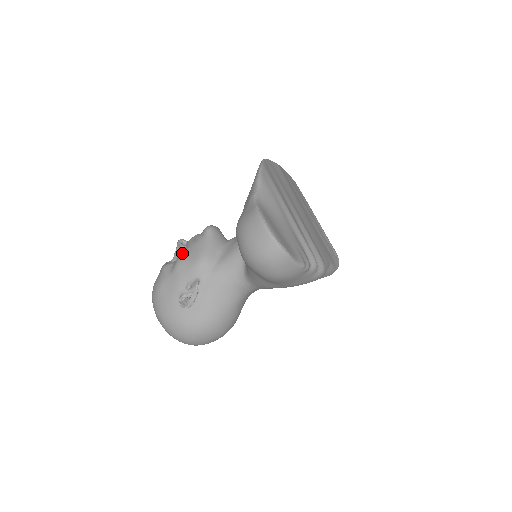
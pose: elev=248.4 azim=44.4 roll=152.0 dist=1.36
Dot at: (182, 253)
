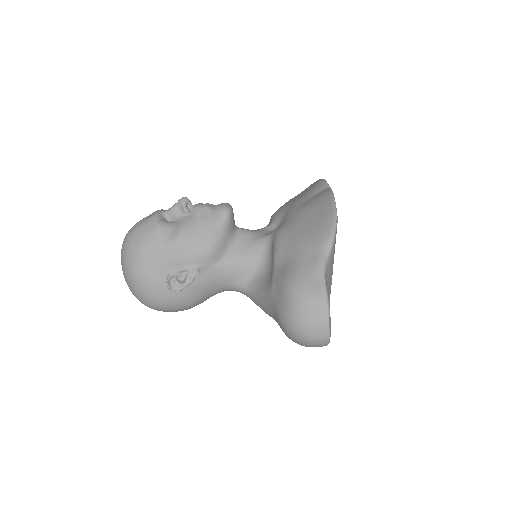
Dot at: (188, 226)
